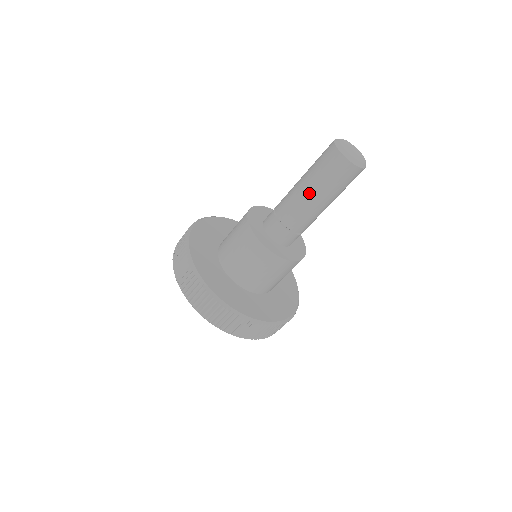
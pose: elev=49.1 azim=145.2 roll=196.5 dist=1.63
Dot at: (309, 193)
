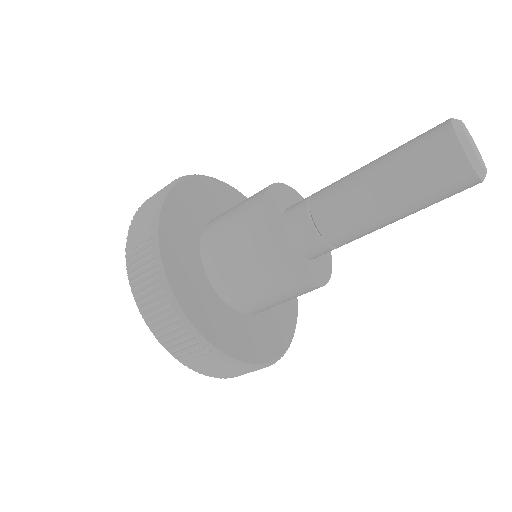
Dot at: (372, 180)
